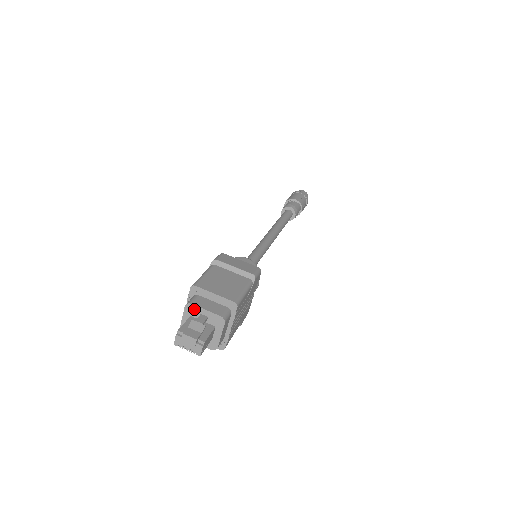
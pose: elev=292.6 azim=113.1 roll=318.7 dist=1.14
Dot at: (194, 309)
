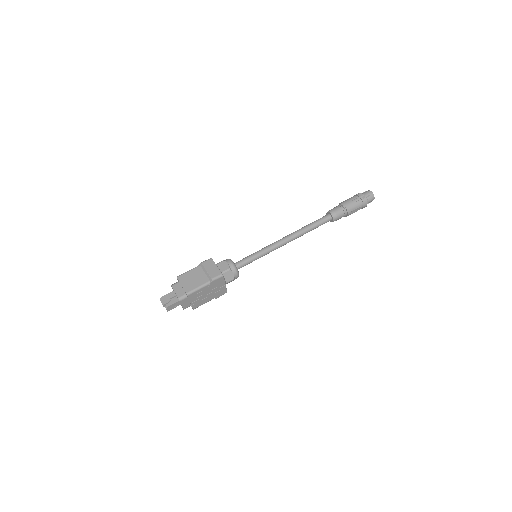
Dot at: (173, 289)
